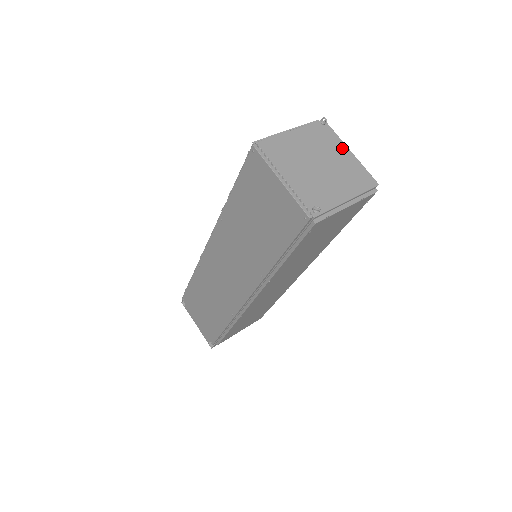
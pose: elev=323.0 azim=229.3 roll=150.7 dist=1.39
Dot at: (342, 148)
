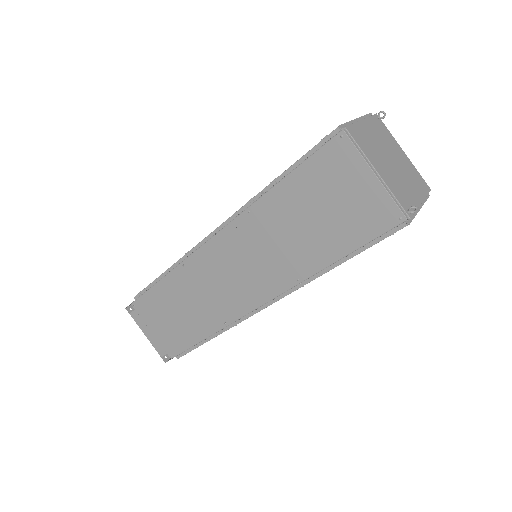
Dot at: (399, 147)
